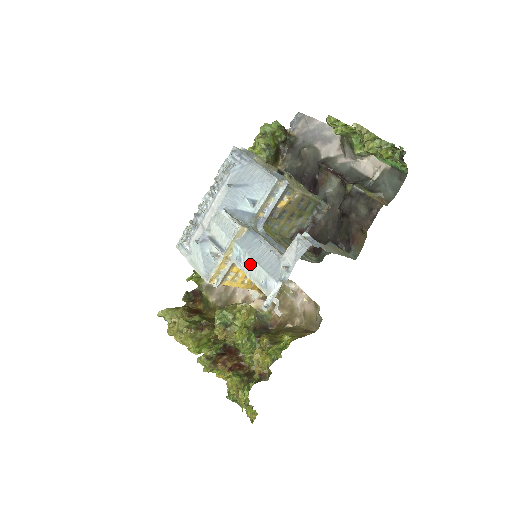
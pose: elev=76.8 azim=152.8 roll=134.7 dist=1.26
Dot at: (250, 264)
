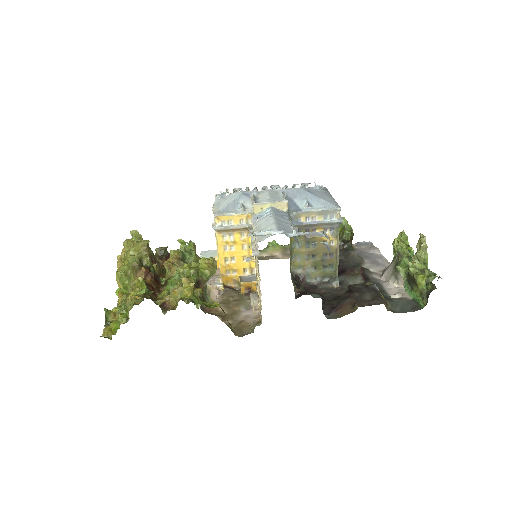
Dot at: (267, 220)
